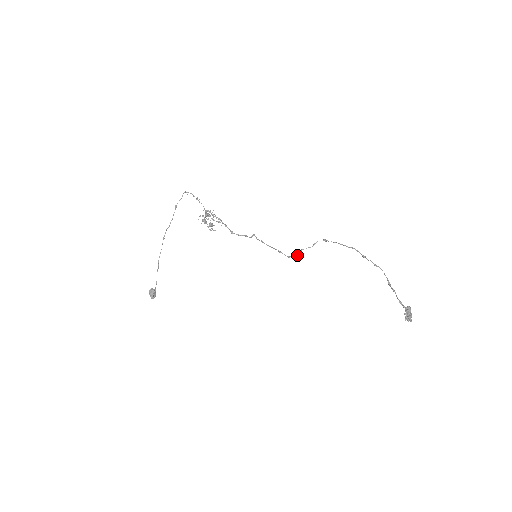
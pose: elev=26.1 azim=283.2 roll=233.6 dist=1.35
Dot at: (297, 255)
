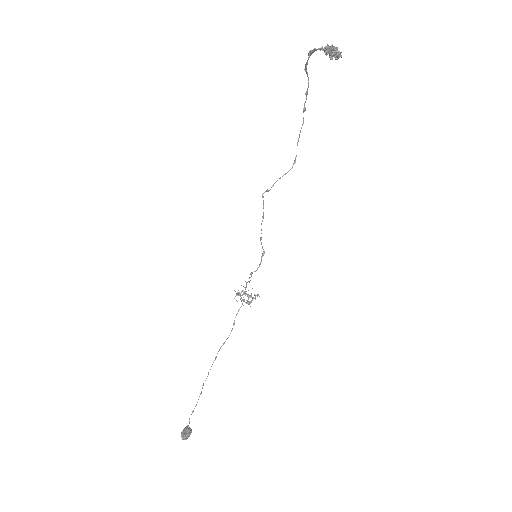
Dot at: (266, 191)
